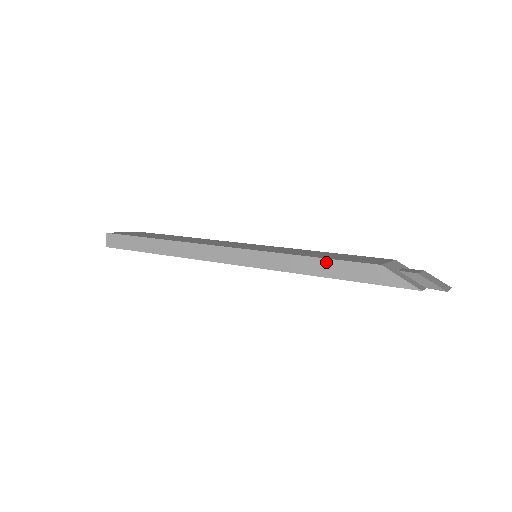
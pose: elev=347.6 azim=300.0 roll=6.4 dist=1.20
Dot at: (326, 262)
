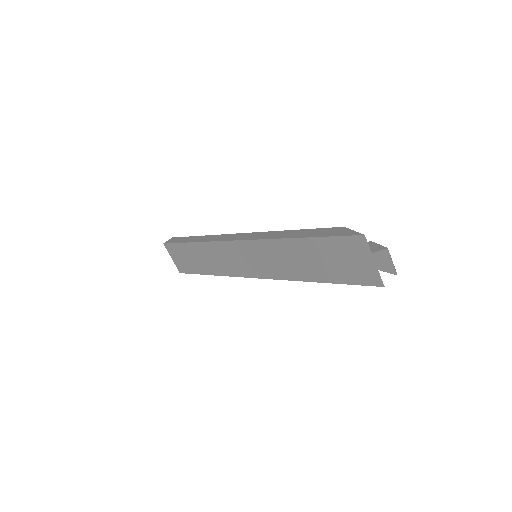
Dot at: (304, 231)
